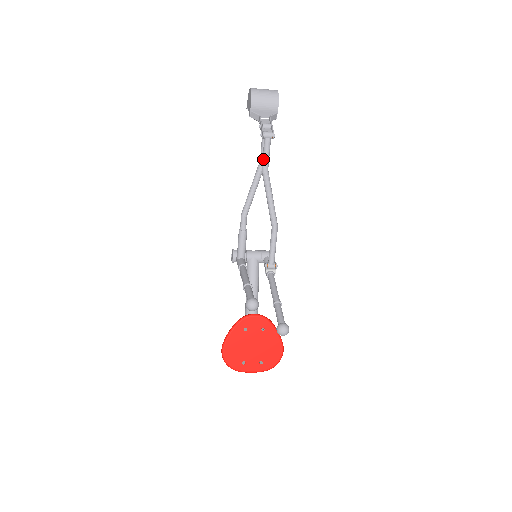
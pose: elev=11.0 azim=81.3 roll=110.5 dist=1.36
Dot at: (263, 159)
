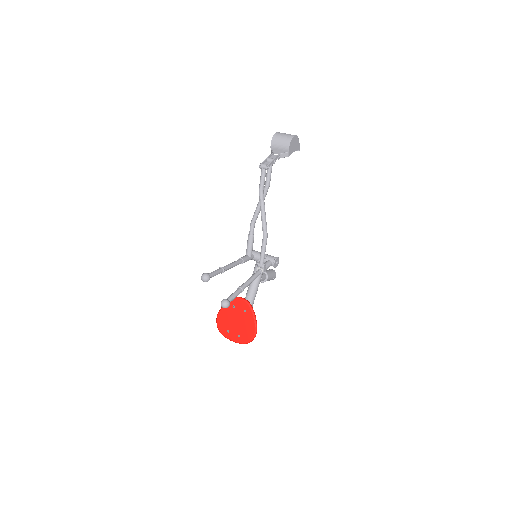
Dot at: occluded
